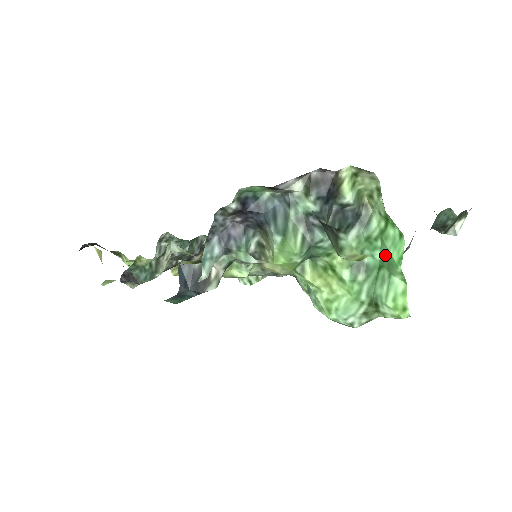
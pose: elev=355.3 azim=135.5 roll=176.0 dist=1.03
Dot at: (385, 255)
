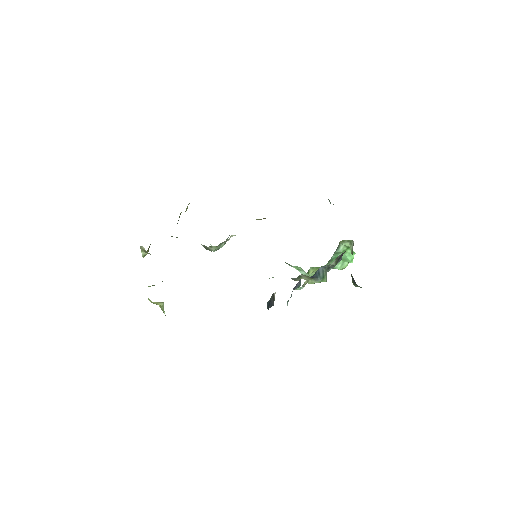
Dot at: (343, 257)
